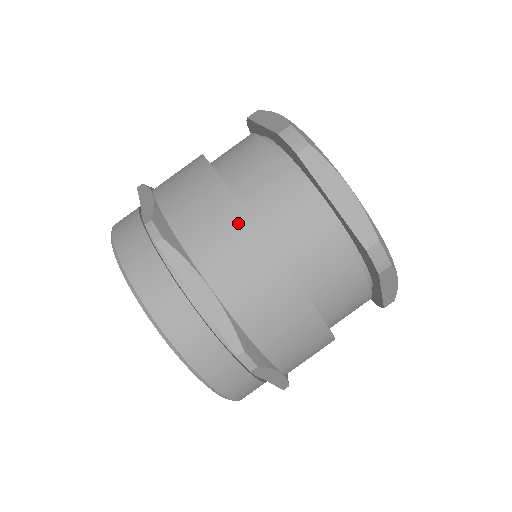
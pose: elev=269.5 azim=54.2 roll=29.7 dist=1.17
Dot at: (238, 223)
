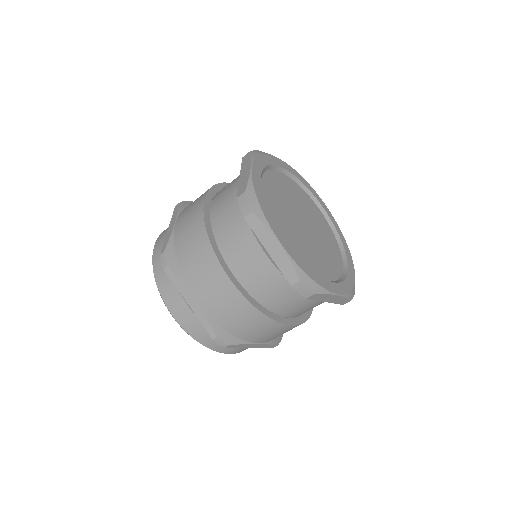
Dot at: (271, 326)
